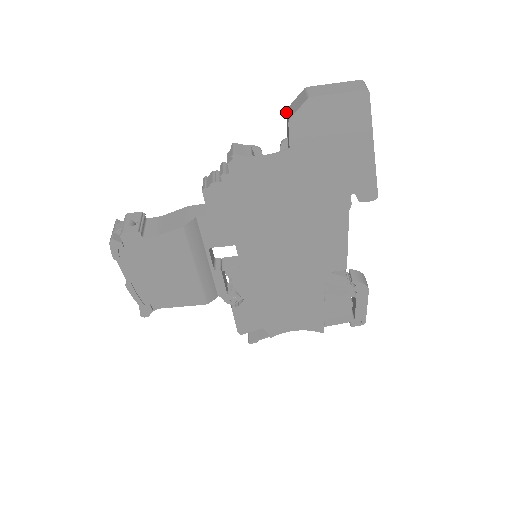
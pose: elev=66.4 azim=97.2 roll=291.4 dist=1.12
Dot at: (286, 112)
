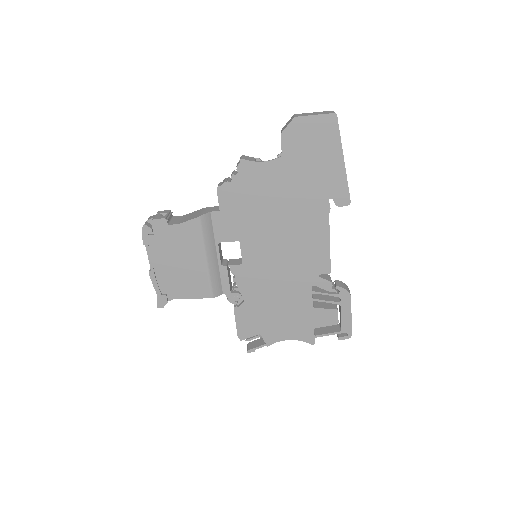
Dot at: occluded
